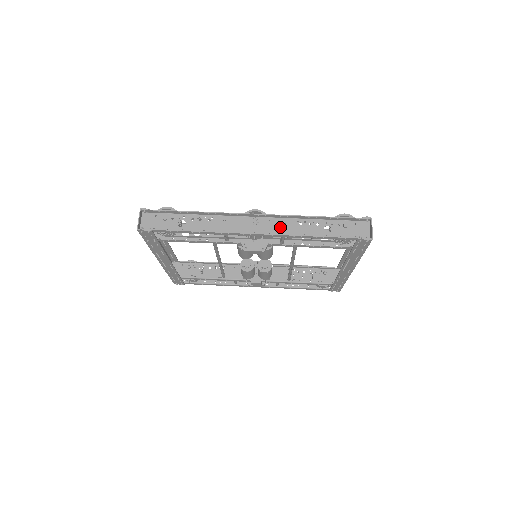
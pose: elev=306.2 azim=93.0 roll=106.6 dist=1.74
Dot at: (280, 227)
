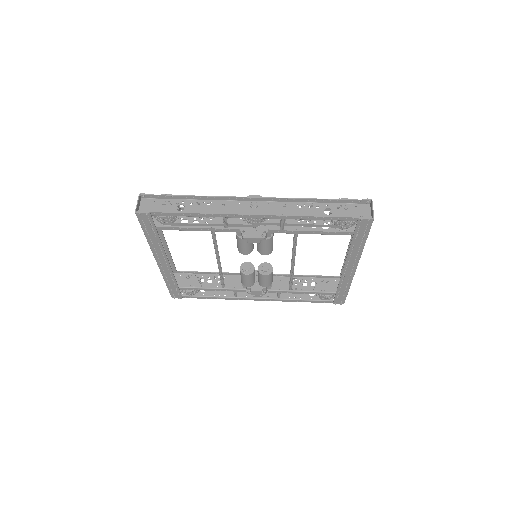
Dot at: (280, 210)
